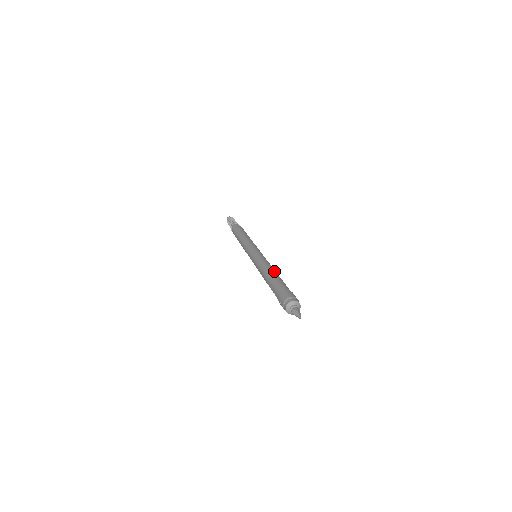
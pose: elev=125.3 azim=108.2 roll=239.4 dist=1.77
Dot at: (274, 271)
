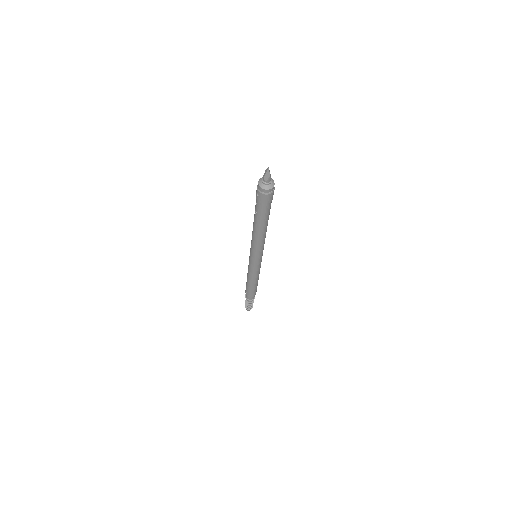
Dot at: occluded
